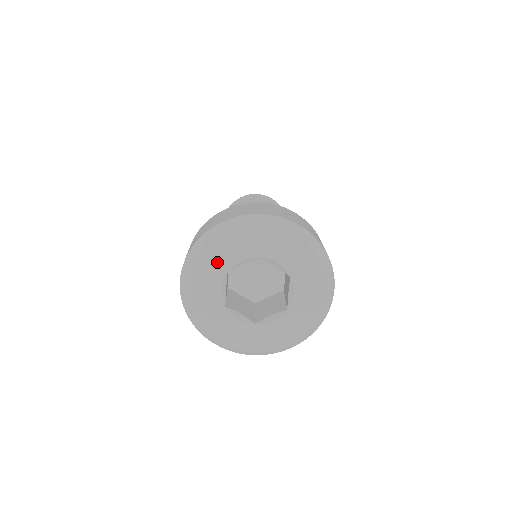
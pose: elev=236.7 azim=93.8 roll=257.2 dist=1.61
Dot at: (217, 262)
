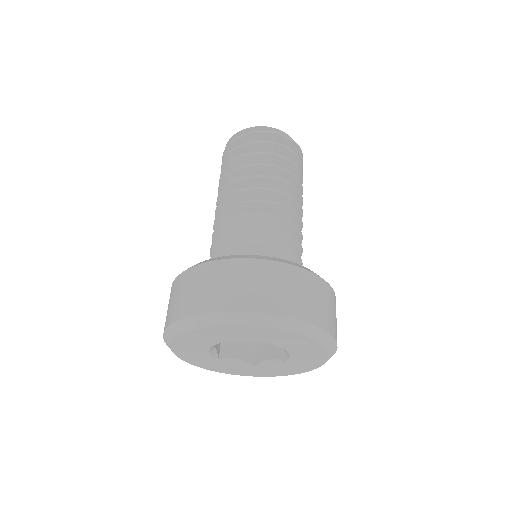
Dot at: (248, 334)
